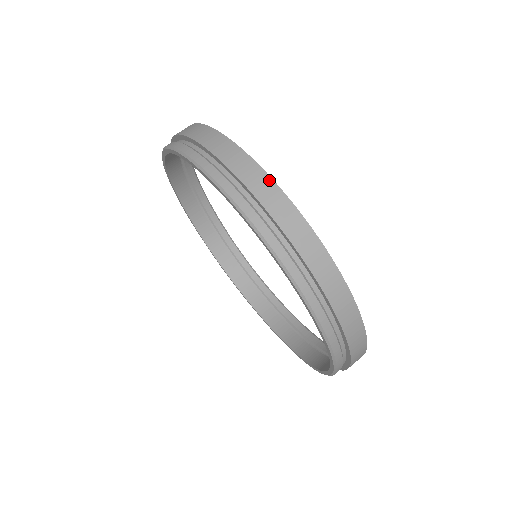
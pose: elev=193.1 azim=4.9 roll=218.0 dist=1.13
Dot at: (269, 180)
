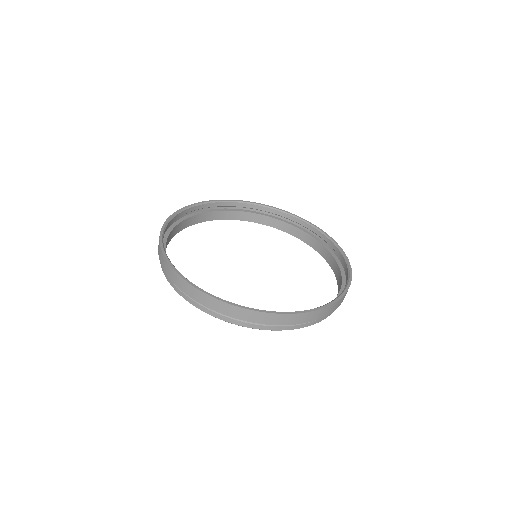
Dot at: (188, 284)
